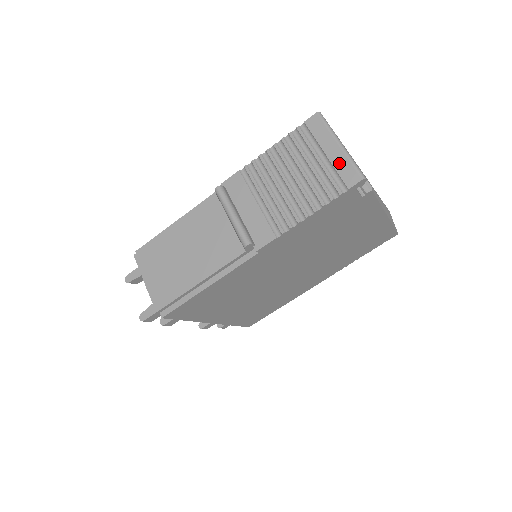
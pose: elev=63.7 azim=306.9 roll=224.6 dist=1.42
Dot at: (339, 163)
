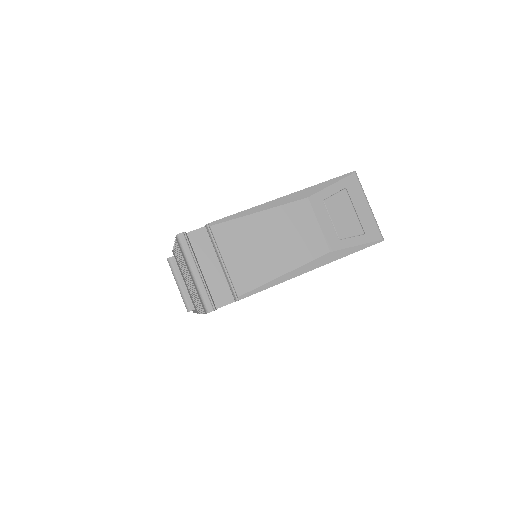
Dot at: (196, 289)
